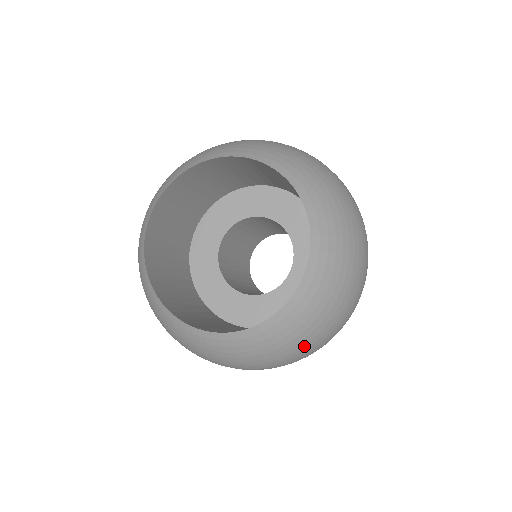
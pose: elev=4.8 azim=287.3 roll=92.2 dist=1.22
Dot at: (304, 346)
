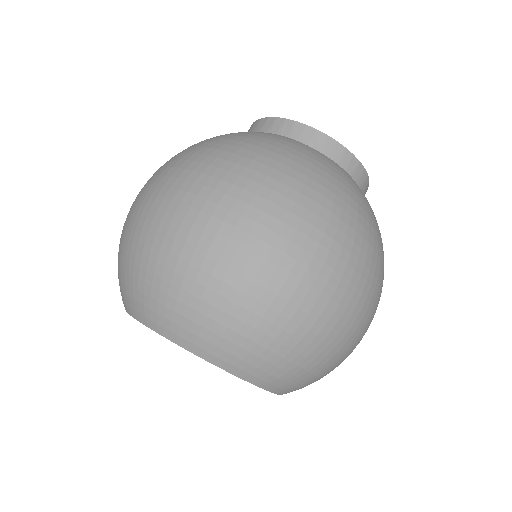
Dot at: occluded
